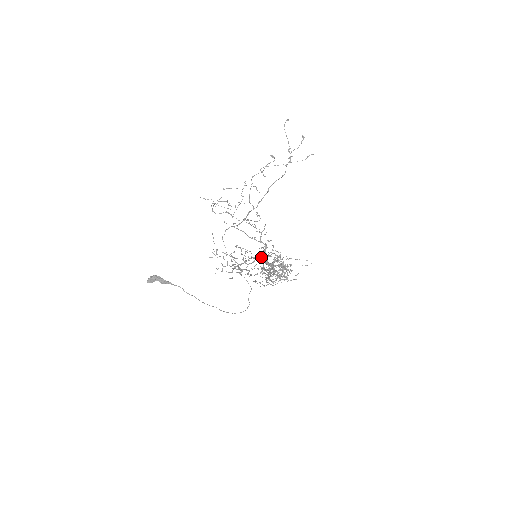
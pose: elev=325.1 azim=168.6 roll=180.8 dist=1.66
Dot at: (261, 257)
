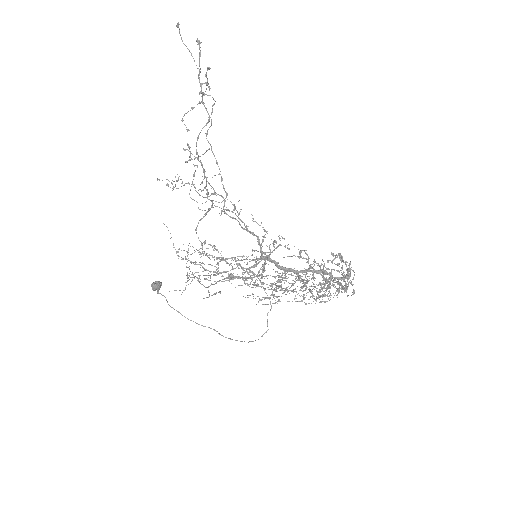
Dot at: occluded
